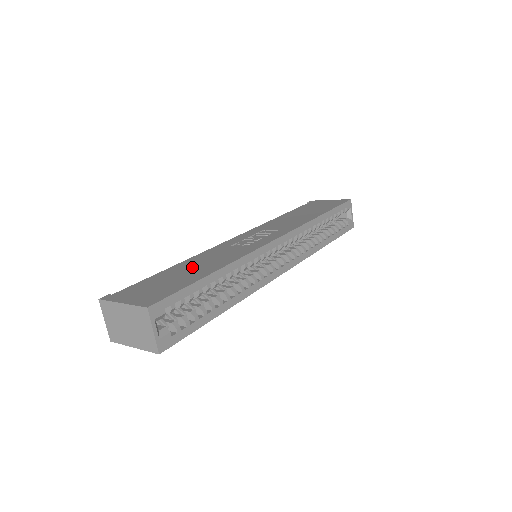
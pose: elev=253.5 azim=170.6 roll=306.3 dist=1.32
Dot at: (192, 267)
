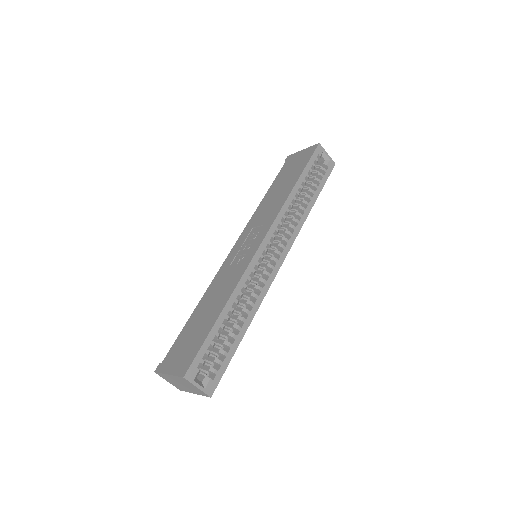
Dot at: (206, 309)
